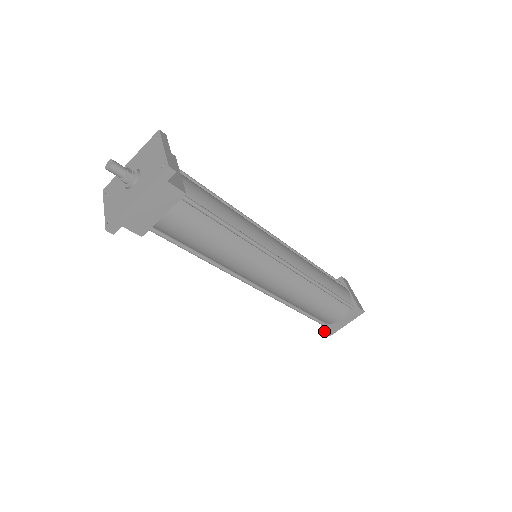
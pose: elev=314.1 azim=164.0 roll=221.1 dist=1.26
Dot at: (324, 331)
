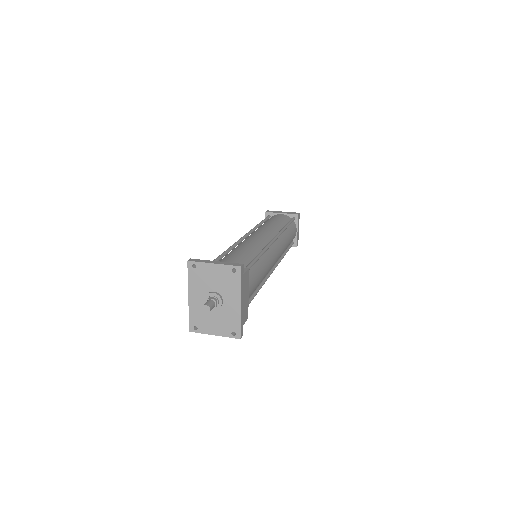
Dot at: occluded
